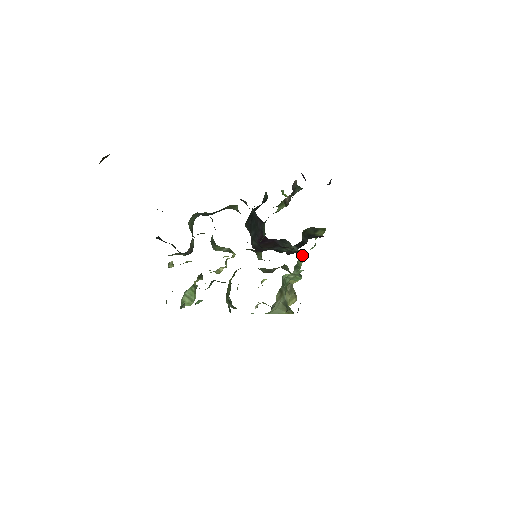
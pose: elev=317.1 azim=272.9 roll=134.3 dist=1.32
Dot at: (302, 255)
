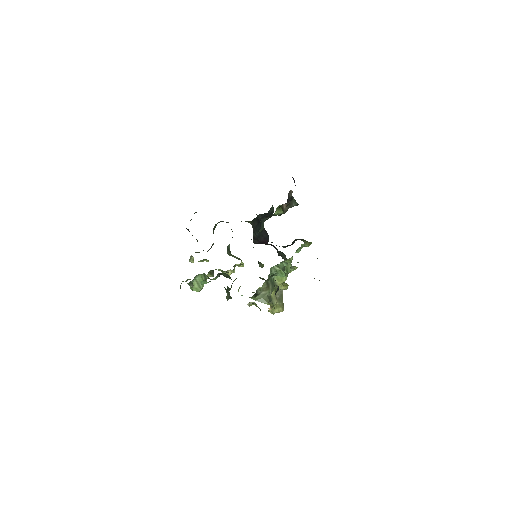
Dot at: (293, 267)
